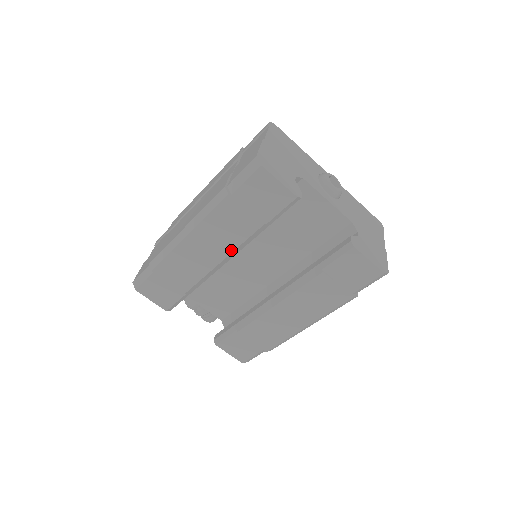
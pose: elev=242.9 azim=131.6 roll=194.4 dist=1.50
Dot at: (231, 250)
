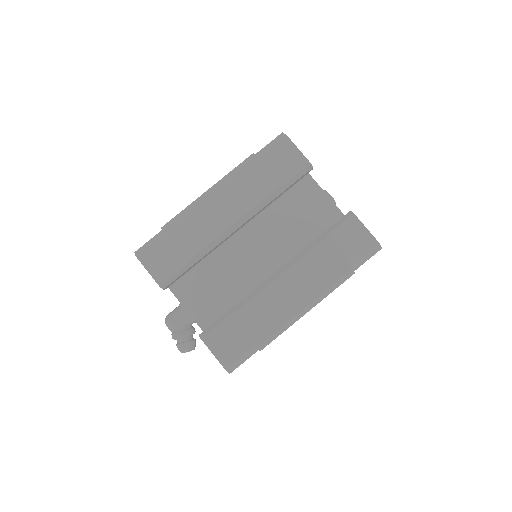
Dot at: (246, 210)
